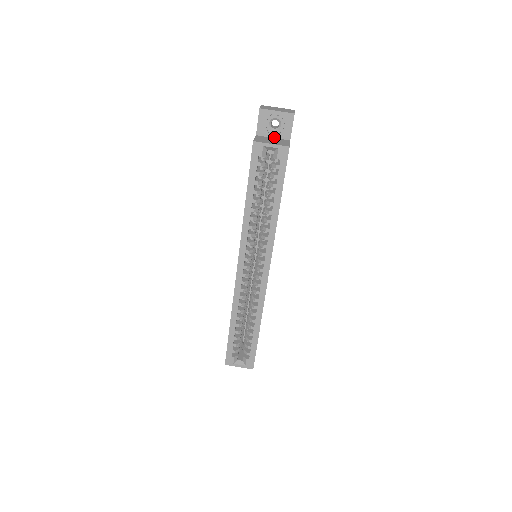
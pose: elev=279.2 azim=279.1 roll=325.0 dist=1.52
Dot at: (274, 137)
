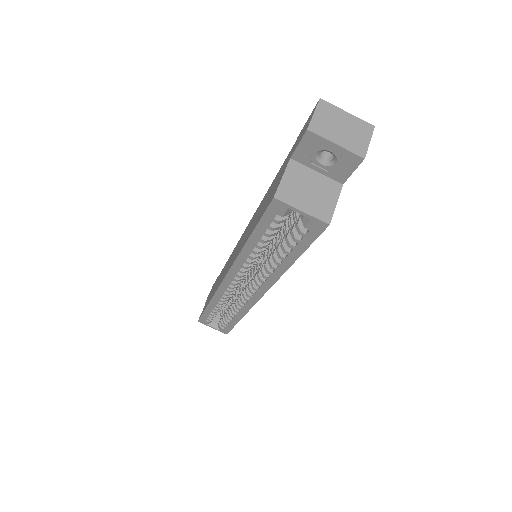
Dot at: (319, 171)
